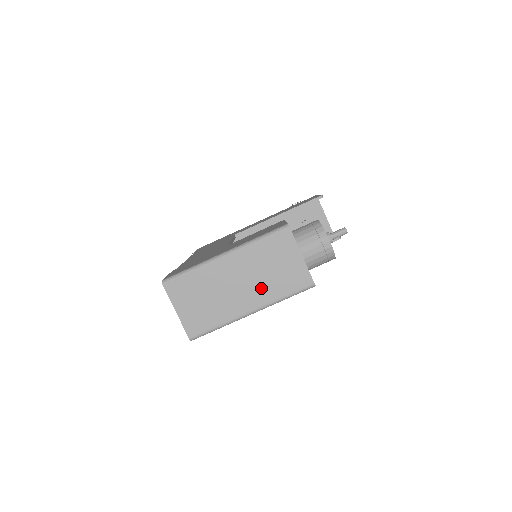
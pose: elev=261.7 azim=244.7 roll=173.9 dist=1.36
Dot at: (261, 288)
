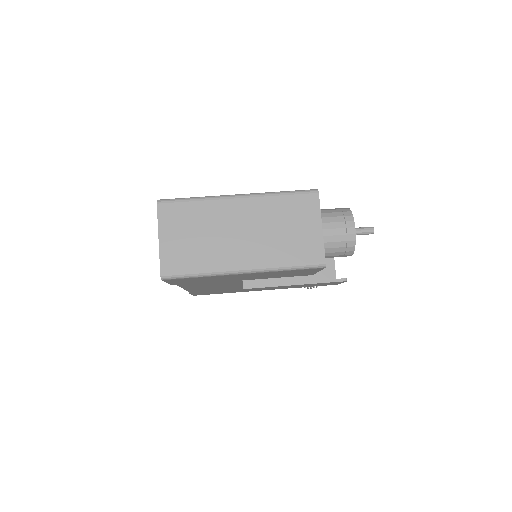
Dot at: (264, 246)
